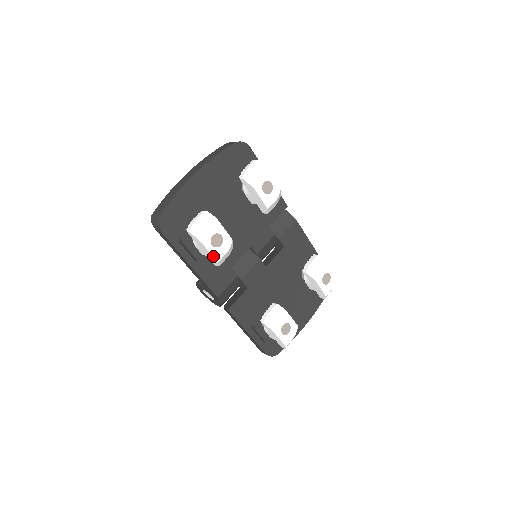
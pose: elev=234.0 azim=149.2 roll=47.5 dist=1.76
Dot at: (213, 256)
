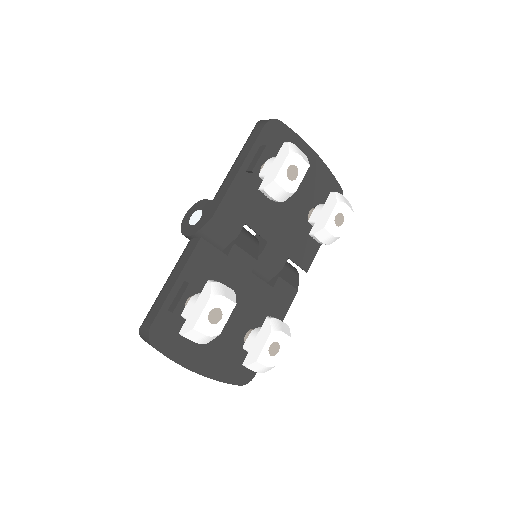
Dot at: (279, 172)
